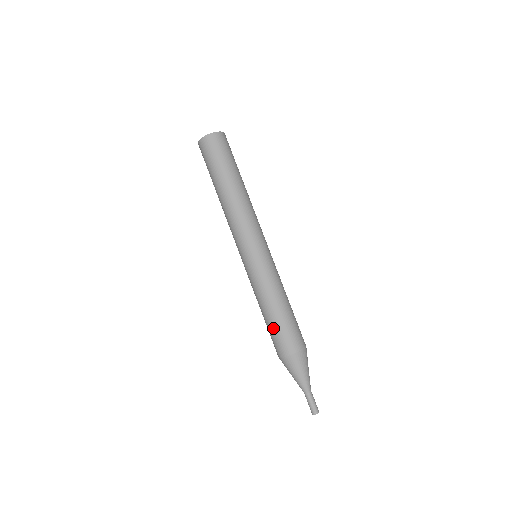
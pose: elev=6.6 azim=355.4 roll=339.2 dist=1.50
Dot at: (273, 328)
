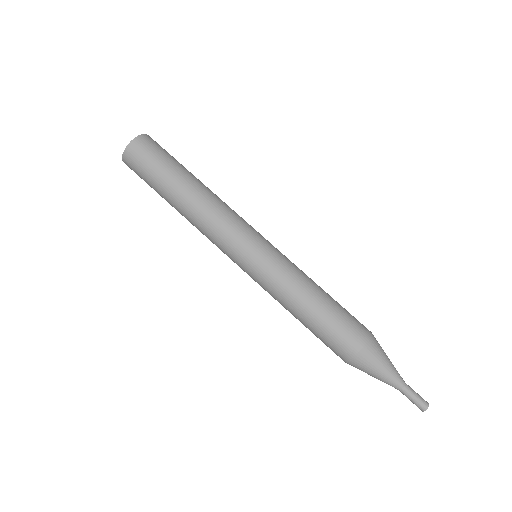
Dot at: (324, 327)
